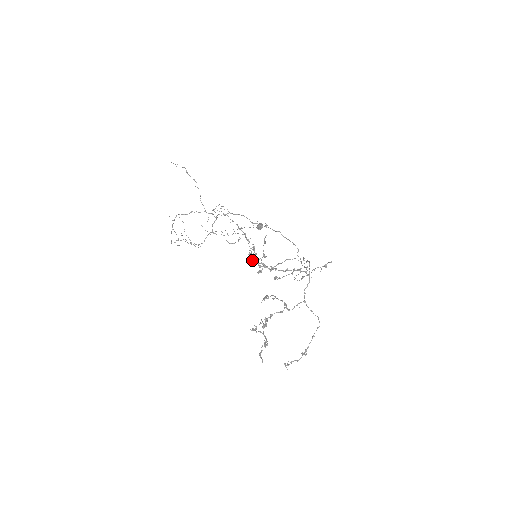
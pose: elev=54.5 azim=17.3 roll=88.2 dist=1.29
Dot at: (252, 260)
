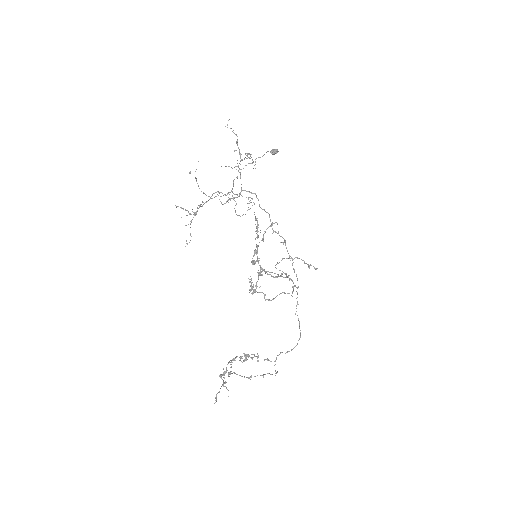
Dot at: occluded
